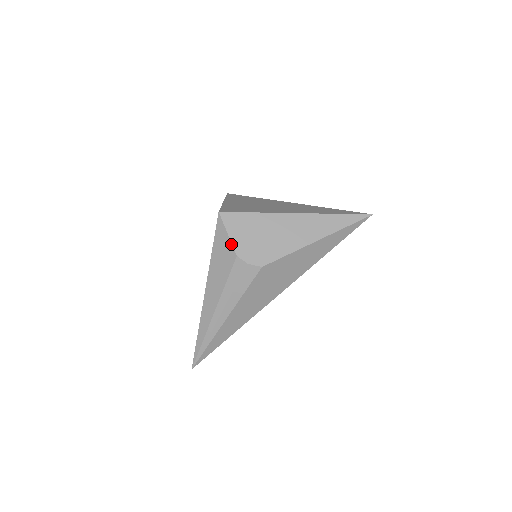
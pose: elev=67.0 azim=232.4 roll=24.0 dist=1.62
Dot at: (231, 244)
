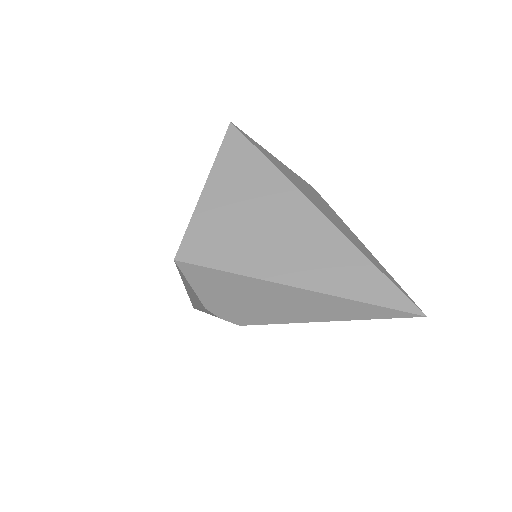
Dot at: occluded
